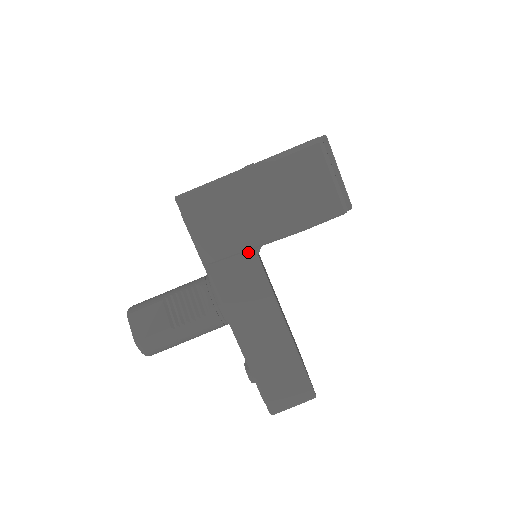
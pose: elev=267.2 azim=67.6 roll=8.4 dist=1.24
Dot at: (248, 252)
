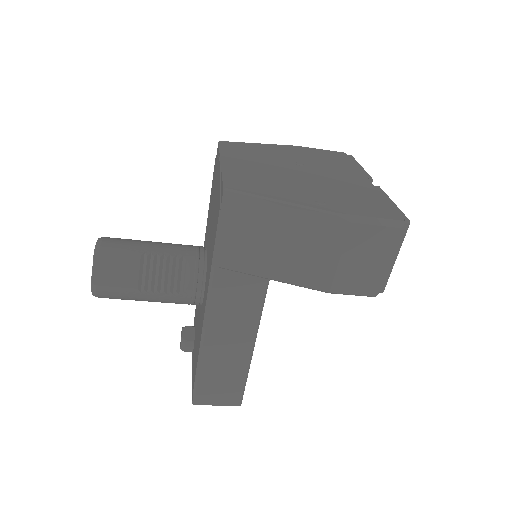
Dot at: occluded
